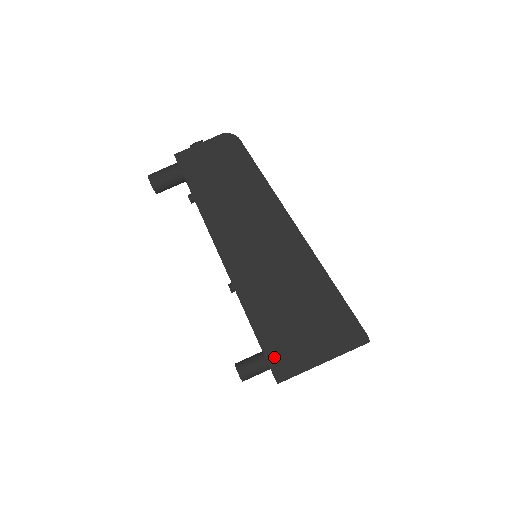
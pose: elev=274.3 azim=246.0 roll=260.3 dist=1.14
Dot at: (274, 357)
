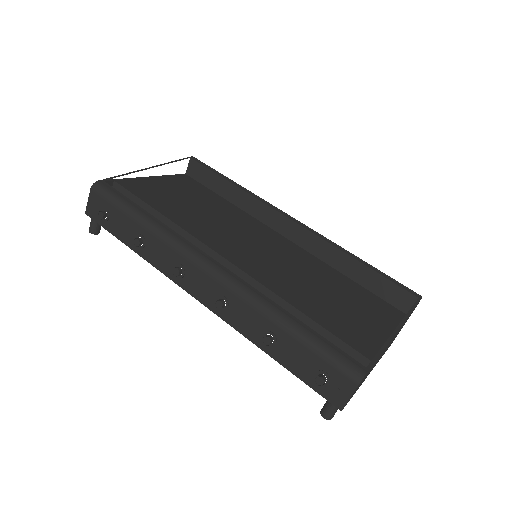
Dot at: occluded
